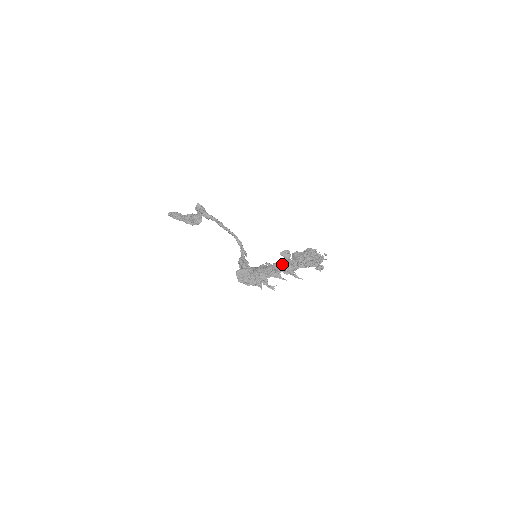
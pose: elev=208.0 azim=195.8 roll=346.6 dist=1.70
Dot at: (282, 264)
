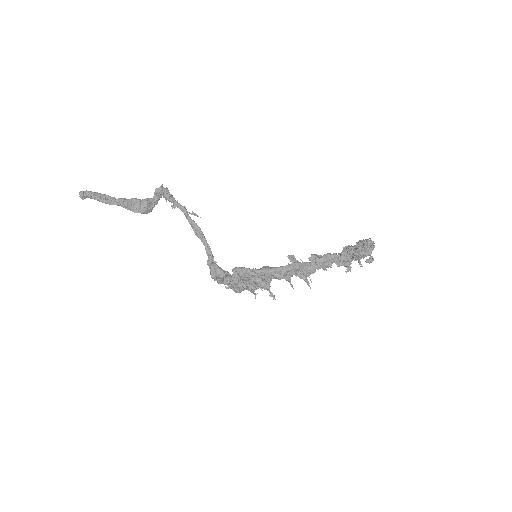
Dot at: (302, 264)
